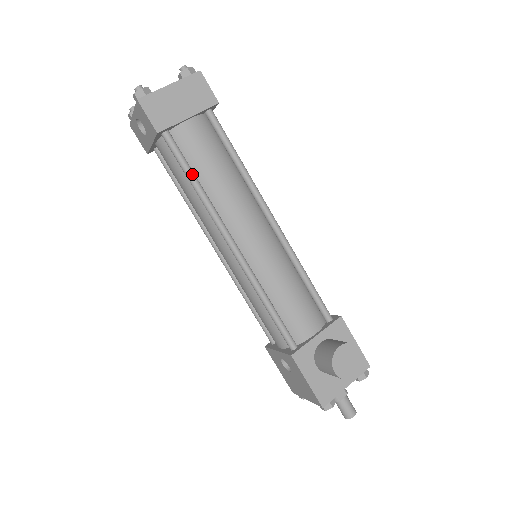
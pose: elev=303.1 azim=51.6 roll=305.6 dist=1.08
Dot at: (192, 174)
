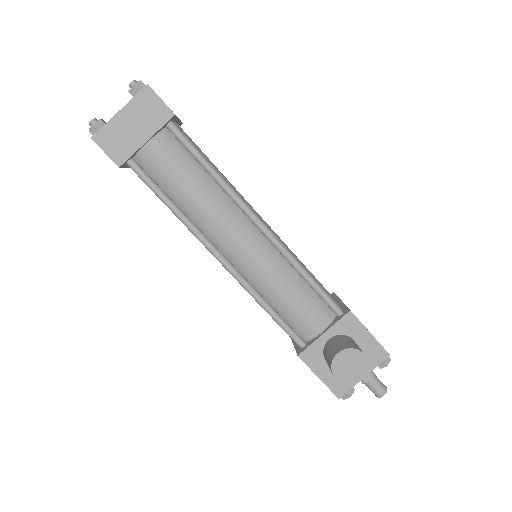
Dot at: (165, 198)
